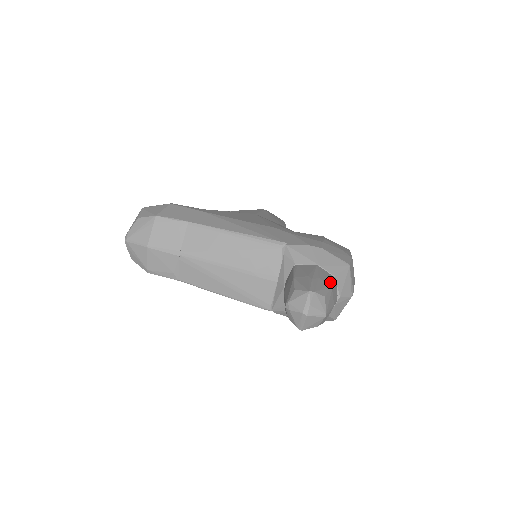
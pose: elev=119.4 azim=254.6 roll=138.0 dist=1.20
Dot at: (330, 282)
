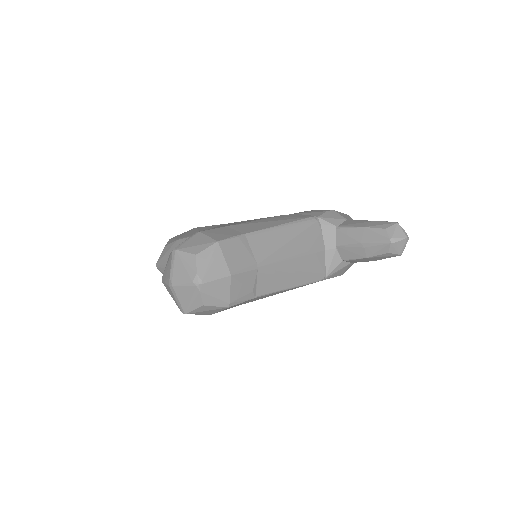
Dot at: occluded
